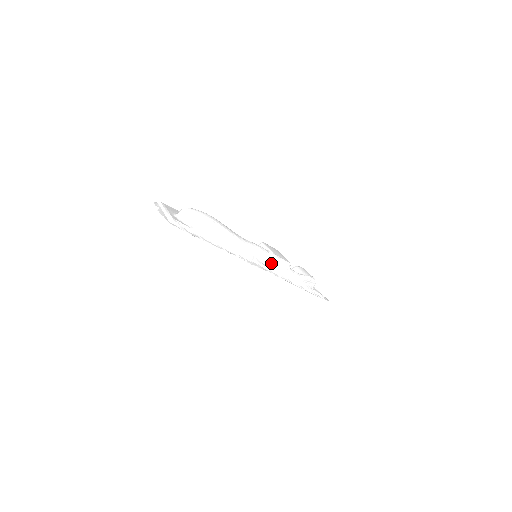
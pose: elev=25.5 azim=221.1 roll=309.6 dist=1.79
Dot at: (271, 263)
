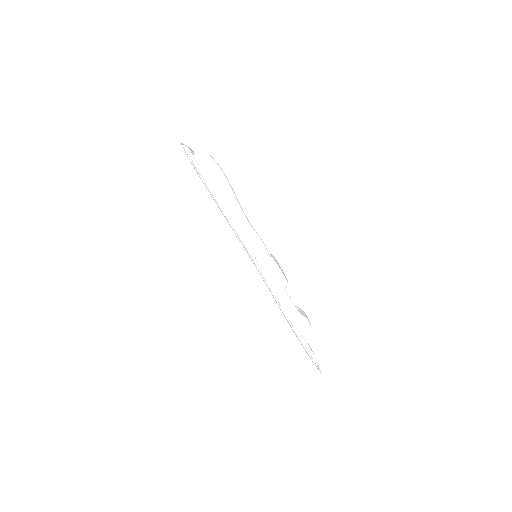
Dot at: (265, 264)
